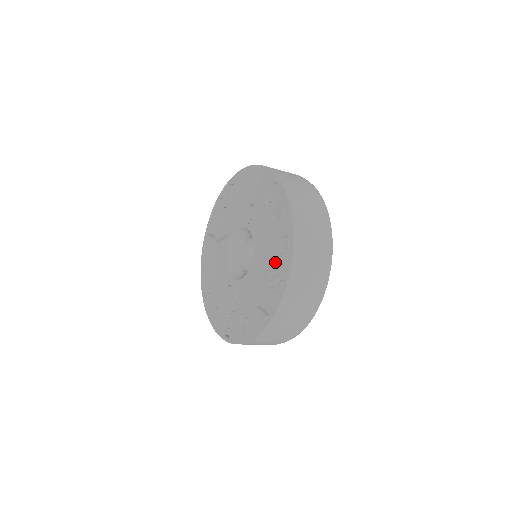
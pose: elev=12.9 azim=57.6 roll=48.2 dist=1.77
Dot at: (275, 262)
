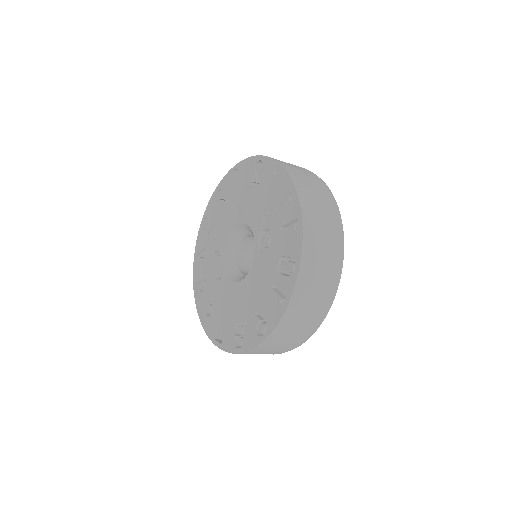
Dot at: (248, 322)
